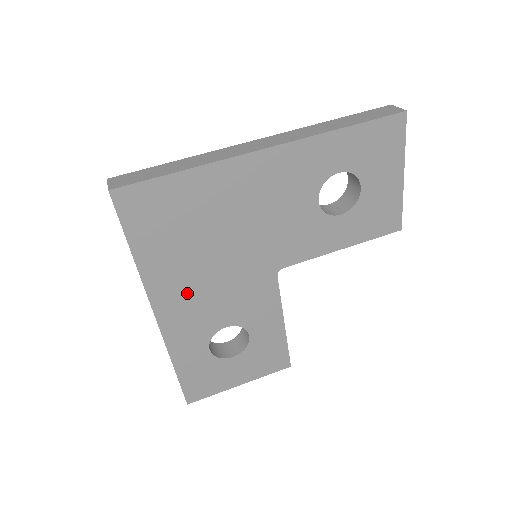
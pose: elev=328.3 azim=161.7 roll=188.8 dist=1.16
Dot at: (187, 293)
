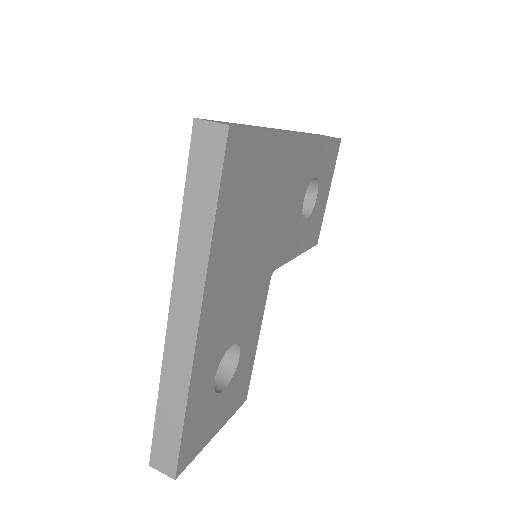
Dot at: (226, 292)
